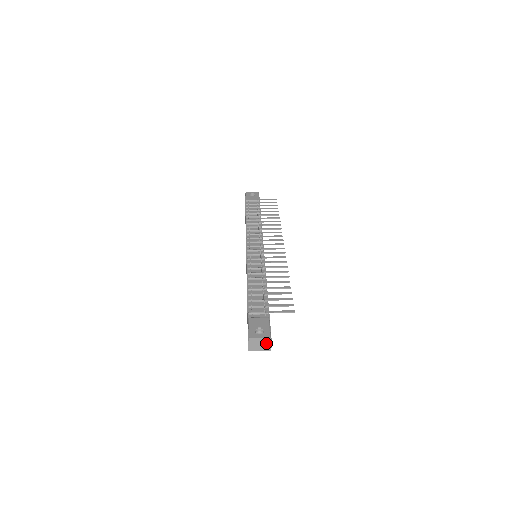
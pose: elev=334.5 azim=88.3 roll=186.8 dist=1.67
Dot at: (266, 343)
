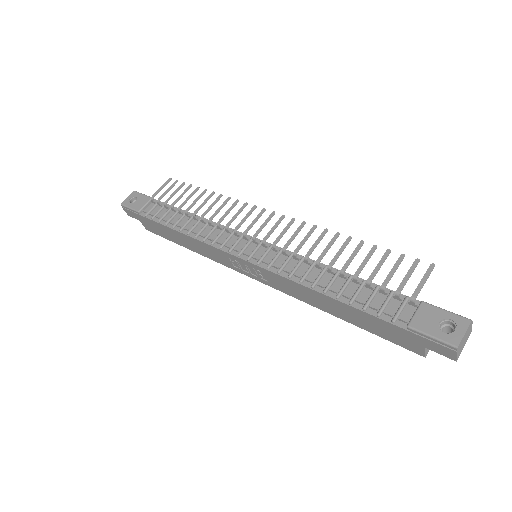
Dot at: (468, 331)
